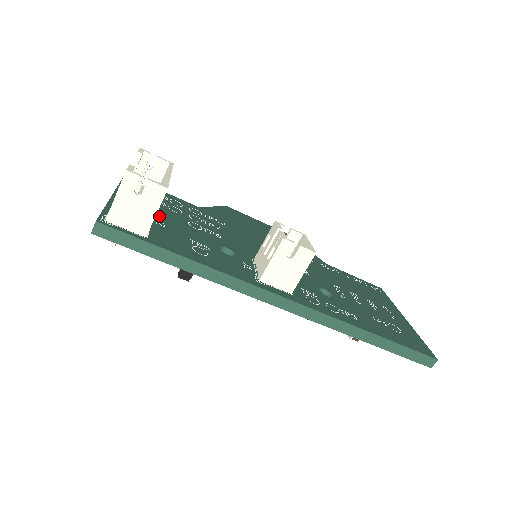
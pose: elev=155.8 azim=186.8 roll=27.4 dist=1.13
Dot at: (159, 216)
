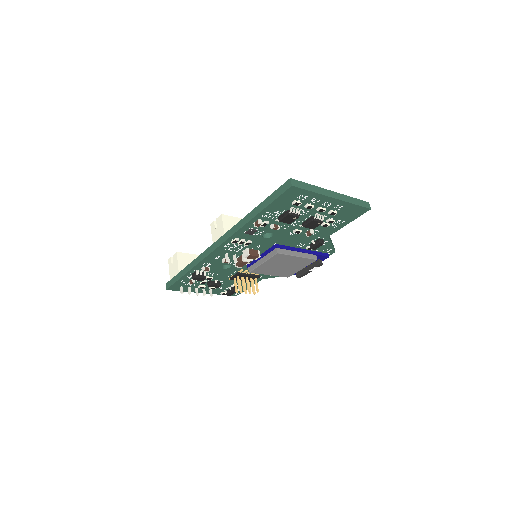
Dot at: occluded
